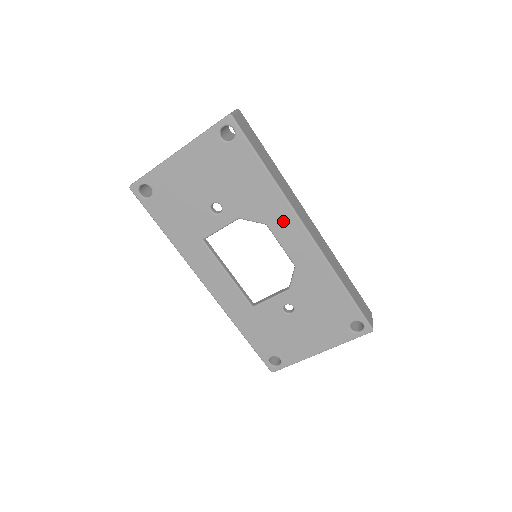
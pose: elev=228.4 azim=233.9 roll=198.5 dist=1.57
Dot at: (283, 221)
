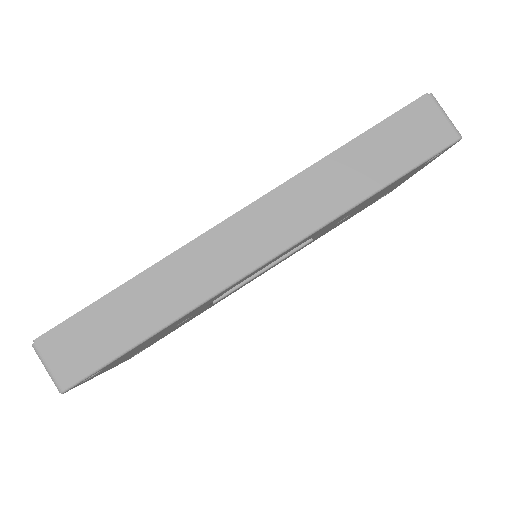
Dot at: occluded
